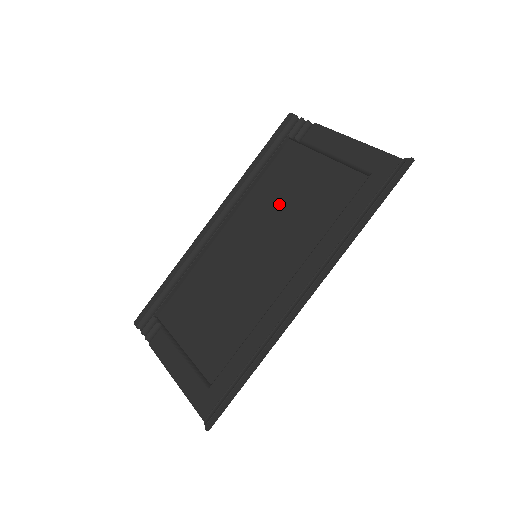
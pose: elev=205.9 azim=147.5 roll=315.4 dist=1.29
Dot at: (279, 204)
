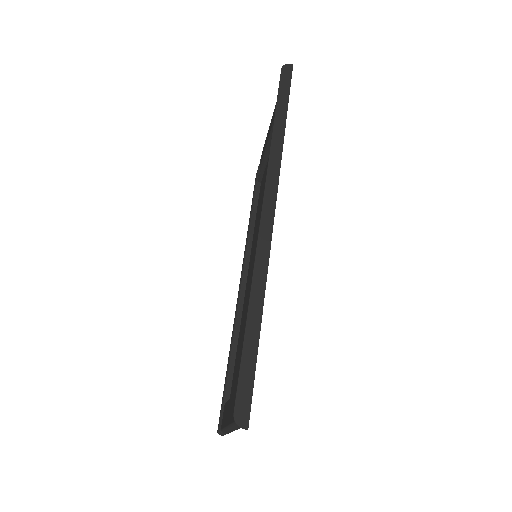
Dot at: (260, 212)
